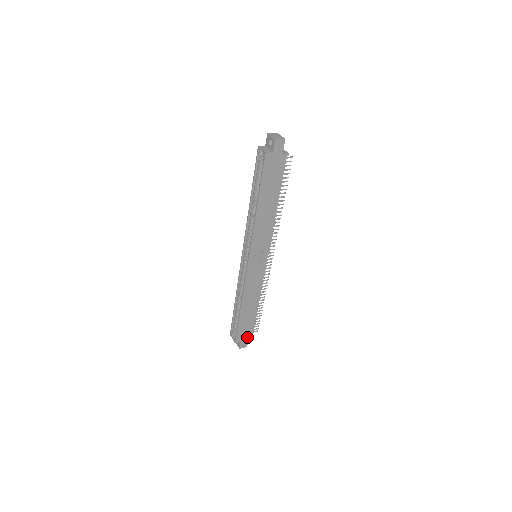
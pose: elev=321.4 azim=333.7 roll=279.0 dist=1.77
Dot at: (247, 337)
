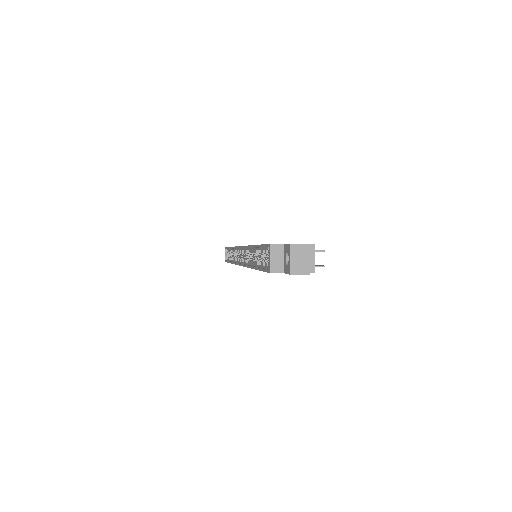
Dot at: occluded
